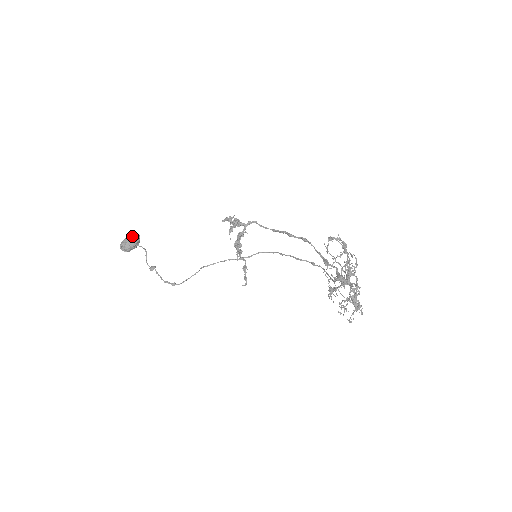
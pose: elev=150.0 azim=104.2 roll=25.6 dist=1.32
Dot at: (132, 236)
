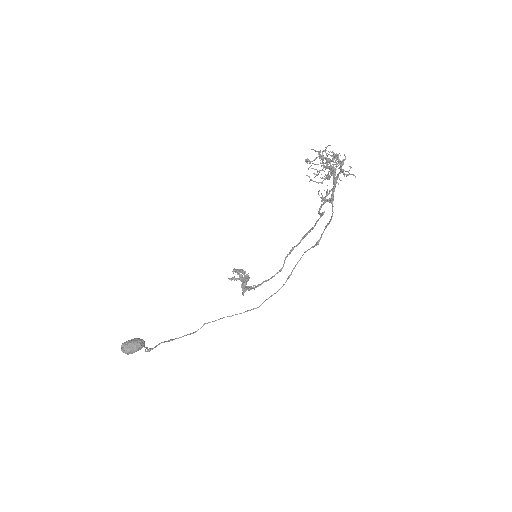
Dot at: (137, 338)
